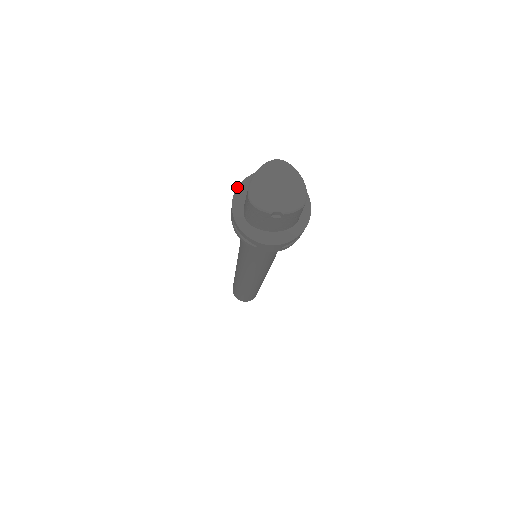
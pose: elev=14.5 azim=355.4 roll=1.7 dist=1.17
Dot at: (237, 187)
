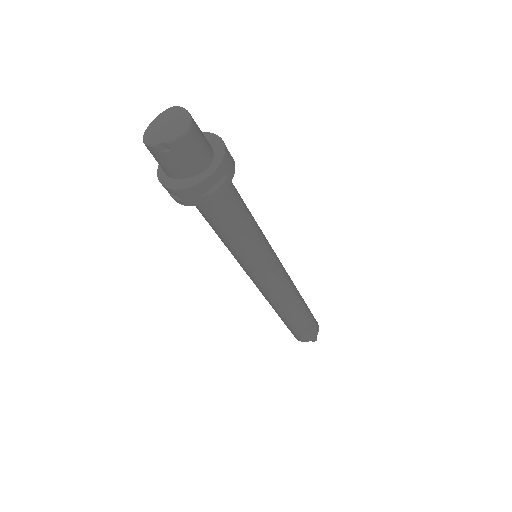
Dot at: occluded
